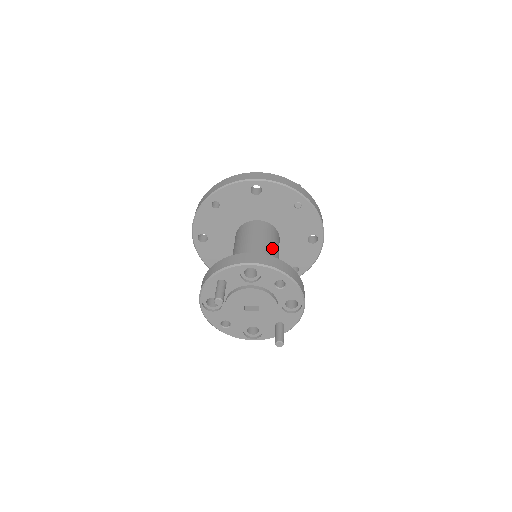
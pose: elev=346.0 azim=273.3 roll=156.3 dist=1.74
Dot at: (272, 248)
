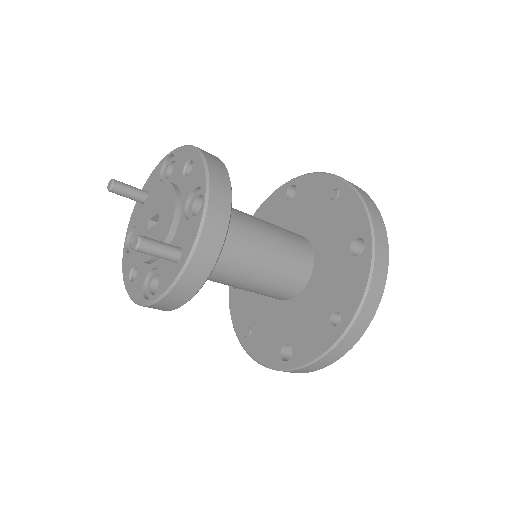
Dot at: (264, 222)
